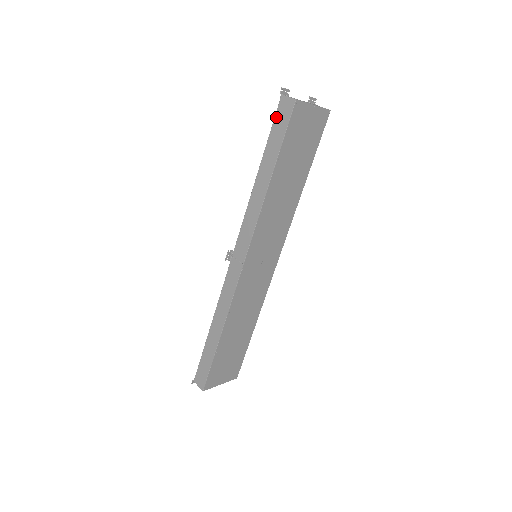
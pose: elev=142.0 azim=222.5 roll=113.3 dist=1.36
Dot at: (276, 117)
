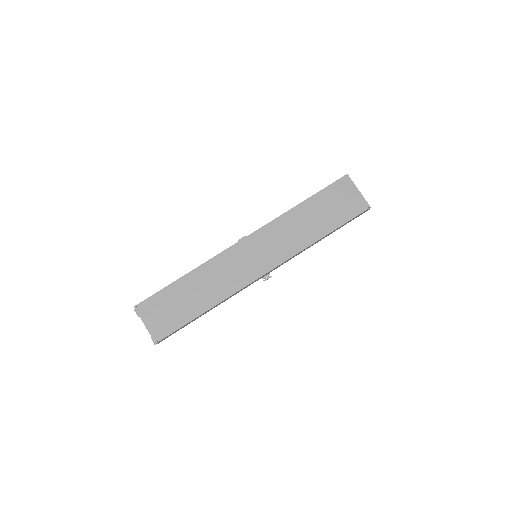
Dot at: occluded
